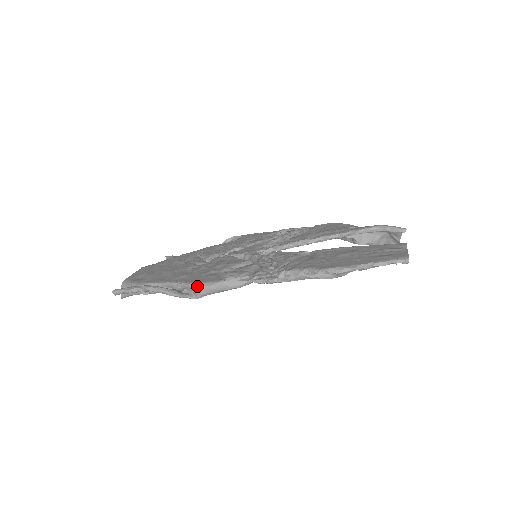
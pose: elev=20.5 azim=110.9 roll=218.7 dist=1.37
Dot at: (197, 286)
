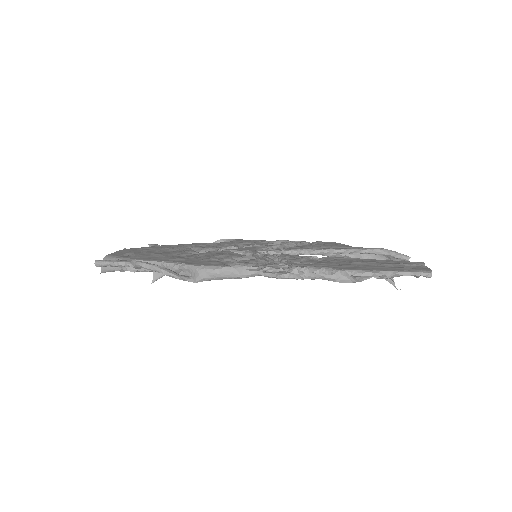
Dot at: (199, 268)
